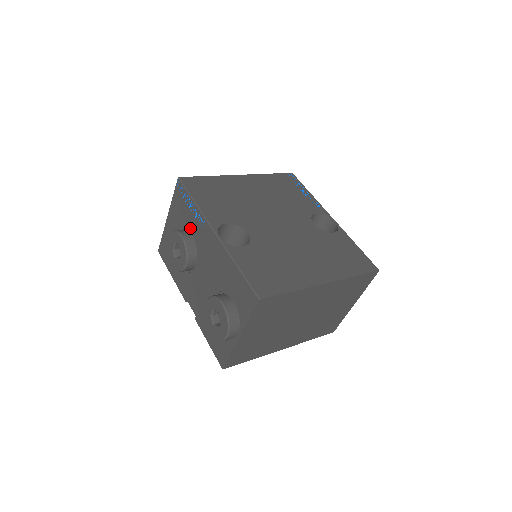
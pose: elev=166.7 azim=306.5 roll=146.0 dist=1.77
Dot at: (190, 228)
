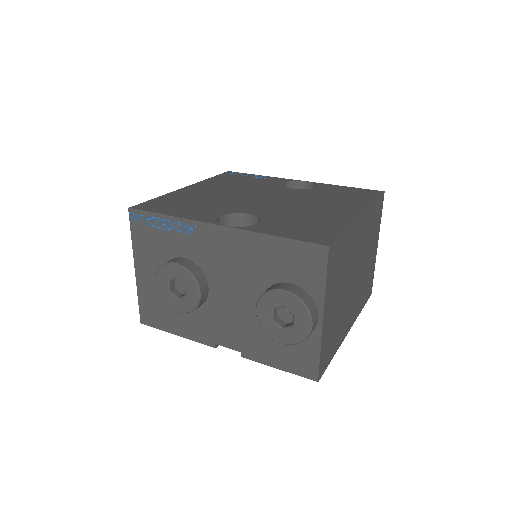
Dot at: (177, 252)
